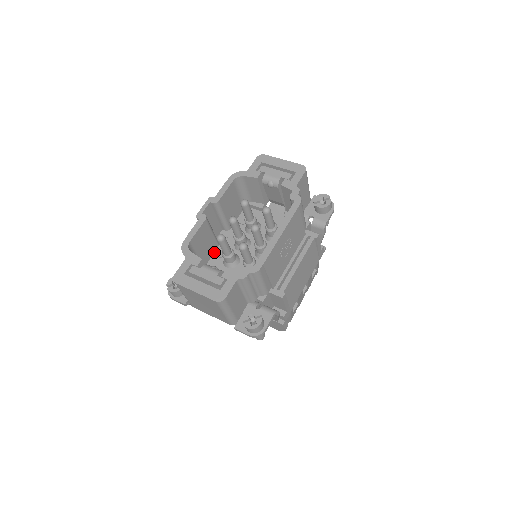
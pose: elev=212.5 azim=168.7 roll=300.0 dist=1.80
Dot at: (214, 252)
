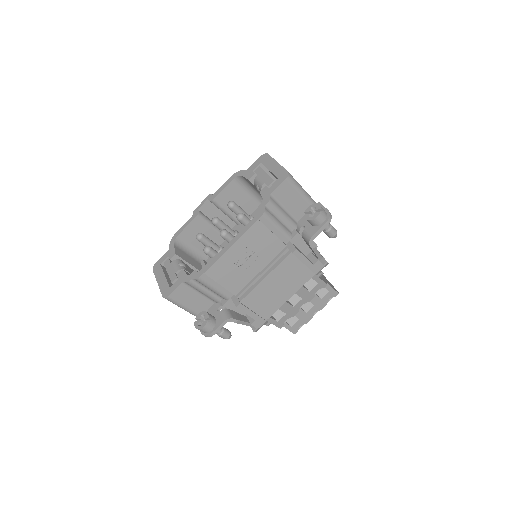
Dot at: (221, 245)
